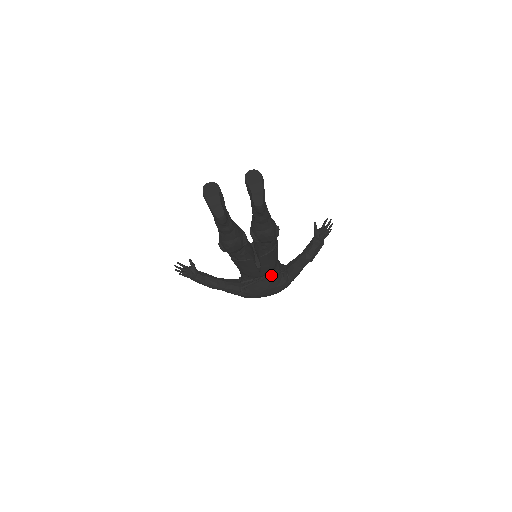
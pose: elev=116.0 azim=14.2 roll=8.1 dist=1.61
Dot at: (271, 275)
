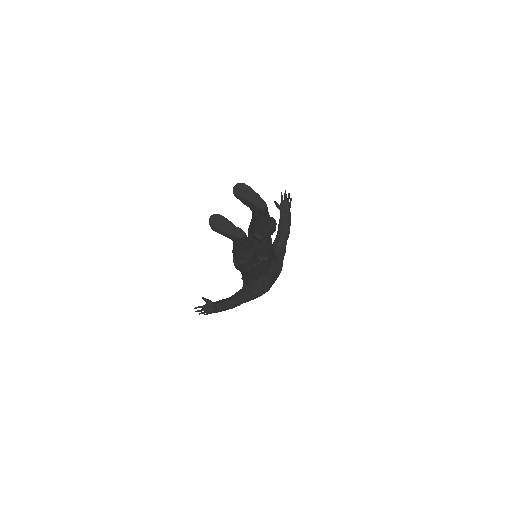
Dot at: (273, 263)
